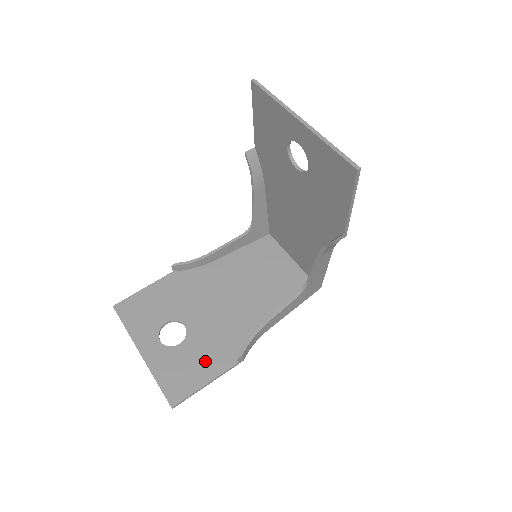
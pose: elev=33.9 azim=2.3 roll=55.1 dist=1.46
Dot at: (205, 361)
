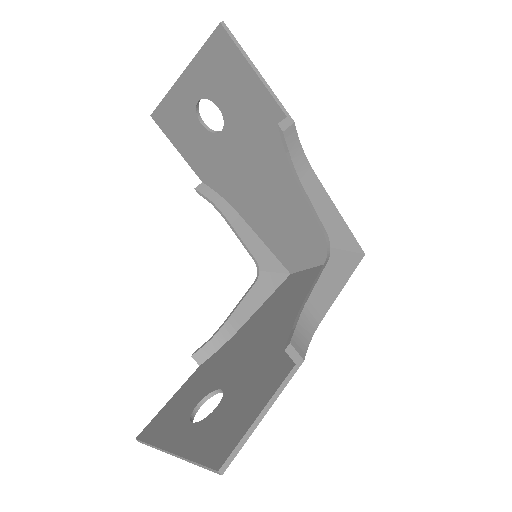
Dot at: (252, 395)
